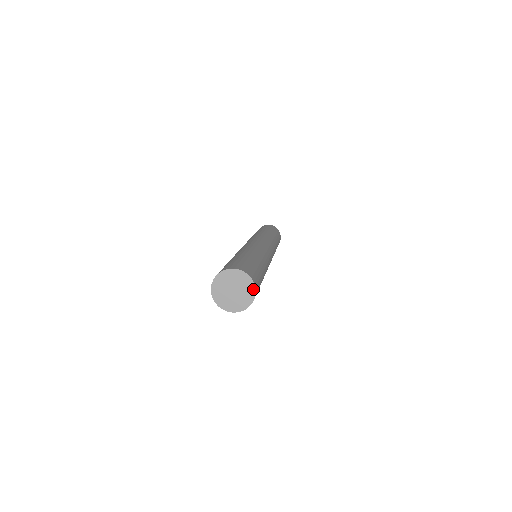
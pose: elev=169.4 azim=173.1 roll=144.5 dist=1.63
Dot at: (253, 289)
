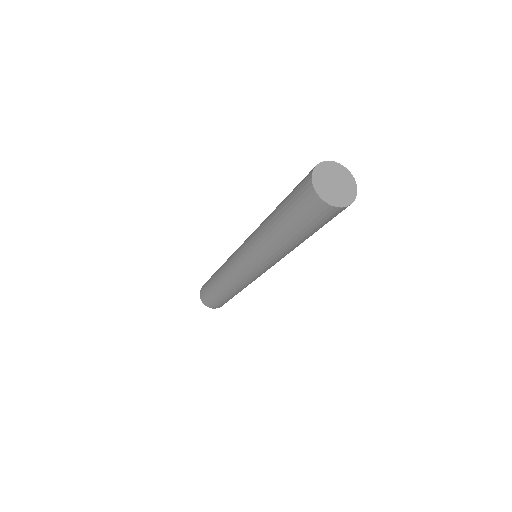
Dot at: (355, 189)
